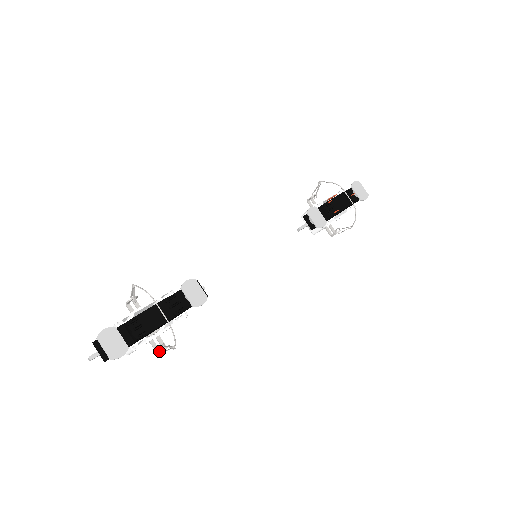
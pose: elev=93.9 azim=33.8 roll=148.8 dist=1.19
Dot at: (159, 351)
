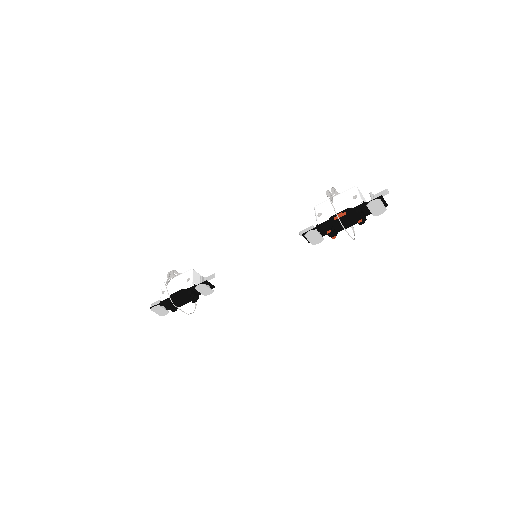
Dot at: occluded
